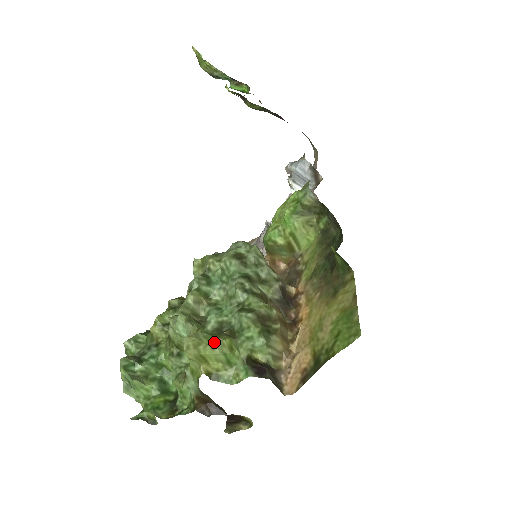
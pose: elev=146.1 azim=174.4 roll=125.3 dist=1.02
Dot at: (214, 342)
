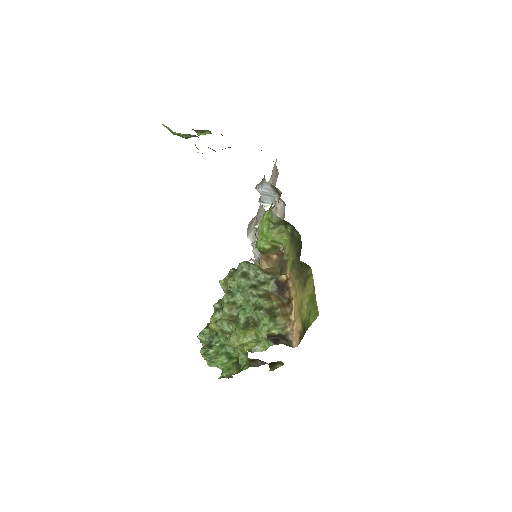
Dot at: (246, 335)
